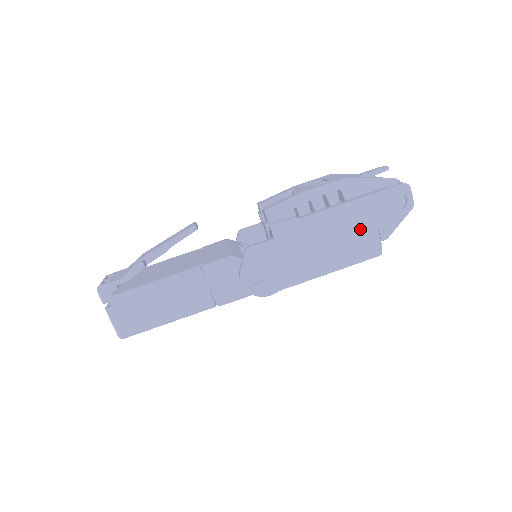
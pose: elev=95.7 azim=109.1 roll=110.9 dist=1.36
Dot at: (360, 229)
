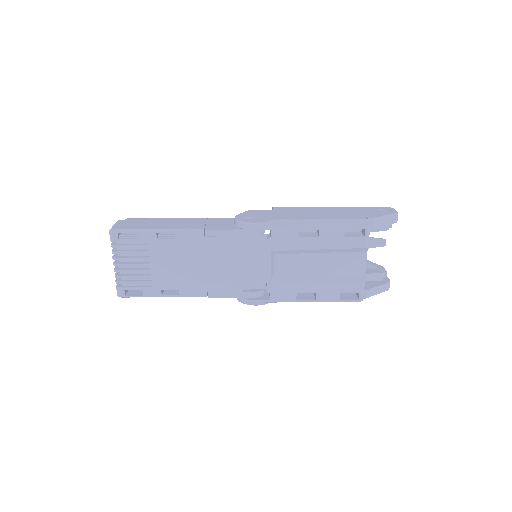
Dot at: (348, 214)
